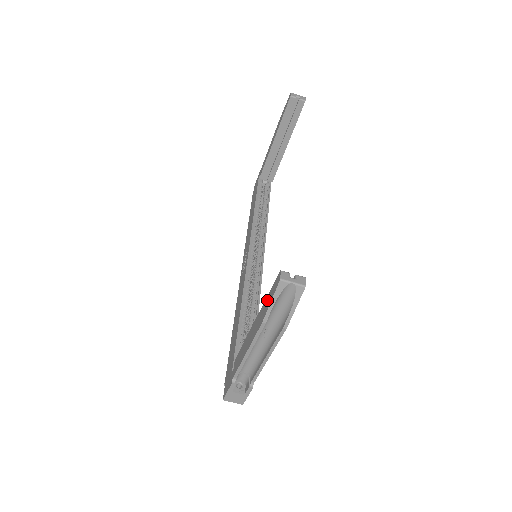
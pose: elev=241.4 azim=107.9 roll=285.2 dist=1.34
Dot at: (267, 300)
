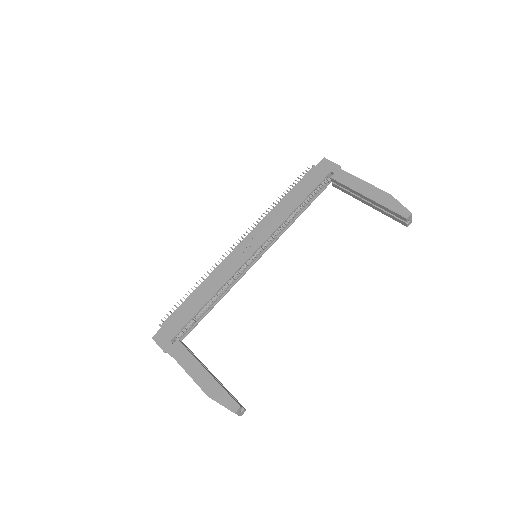
Dot at: (221, 393)
